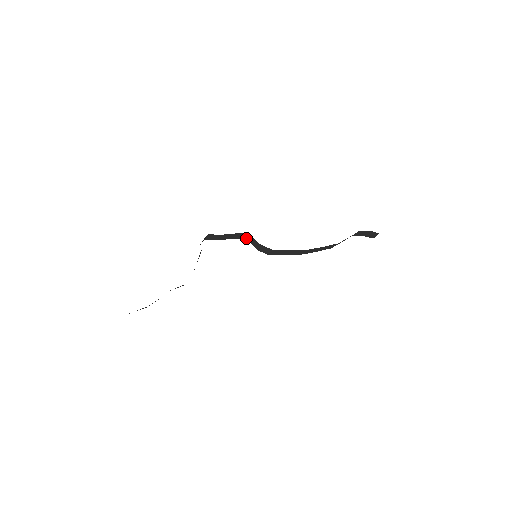
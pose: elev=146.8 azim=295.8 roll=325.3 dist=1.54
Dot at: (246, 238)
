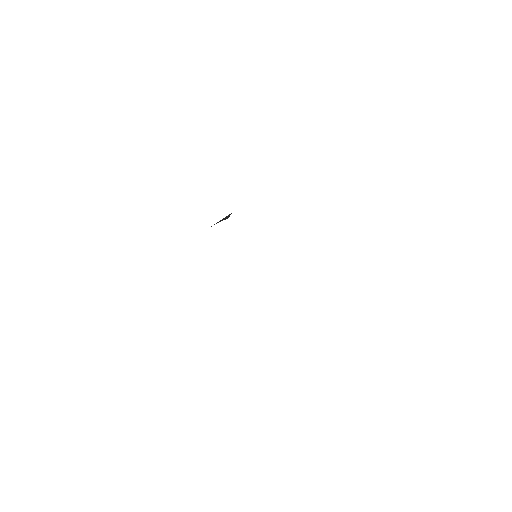
Dot at: occluded
